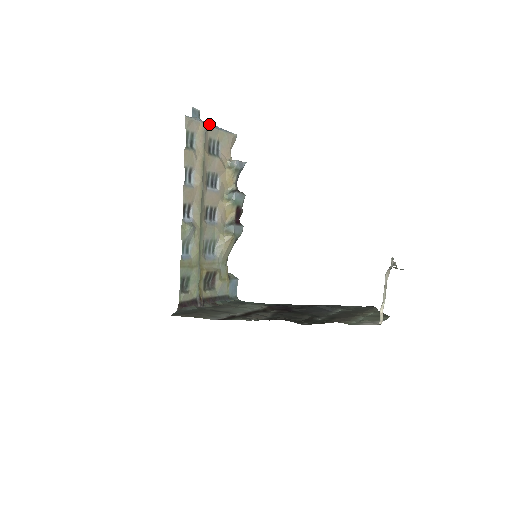
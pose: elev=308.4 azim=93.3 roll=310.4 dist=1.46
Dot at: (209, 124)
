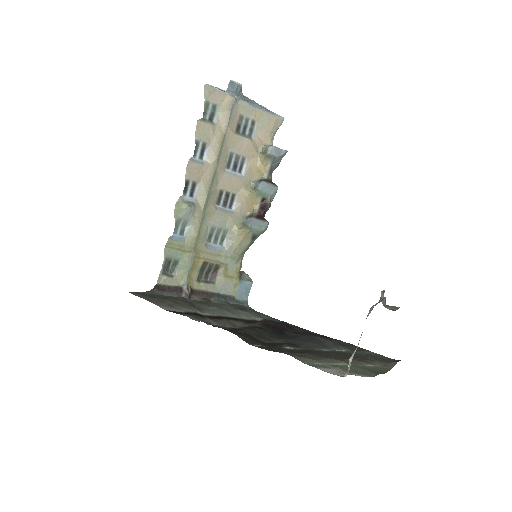
Dot at: (244, 100)
